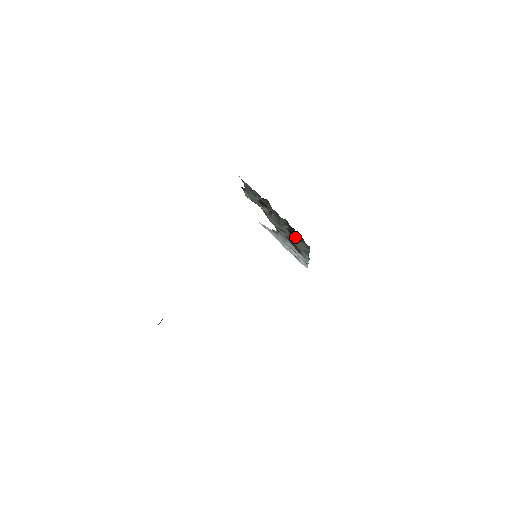
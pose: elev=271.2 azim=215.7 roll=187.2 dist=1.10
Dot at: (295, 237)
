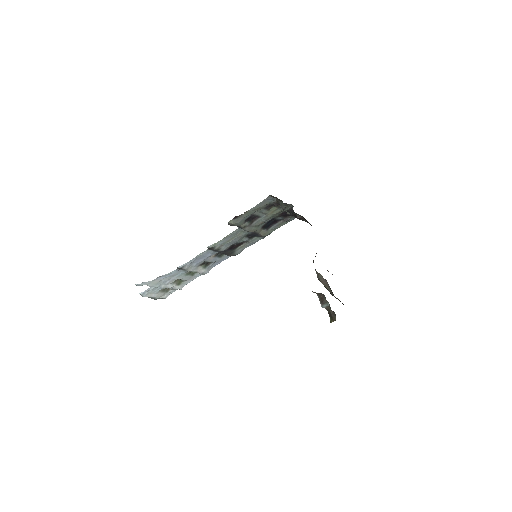
Dot at: (265, 229)
